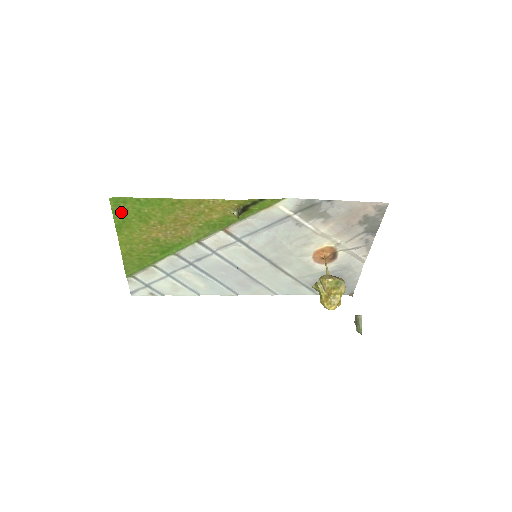
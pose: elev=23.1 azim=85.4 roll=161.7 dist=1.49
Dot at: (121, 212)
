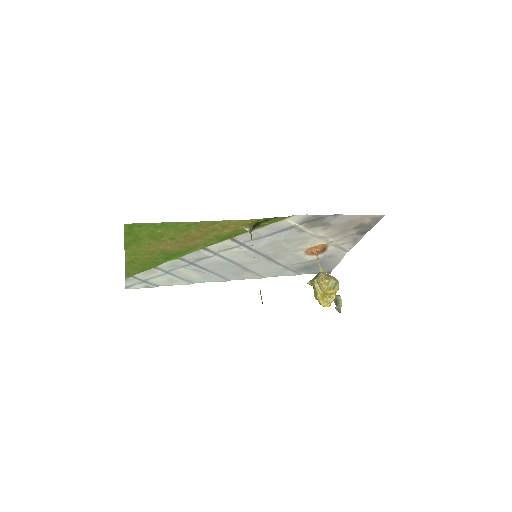
Dot at: (133, 233)
